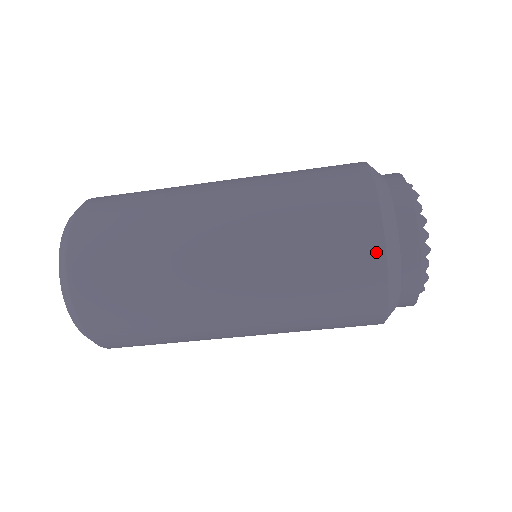
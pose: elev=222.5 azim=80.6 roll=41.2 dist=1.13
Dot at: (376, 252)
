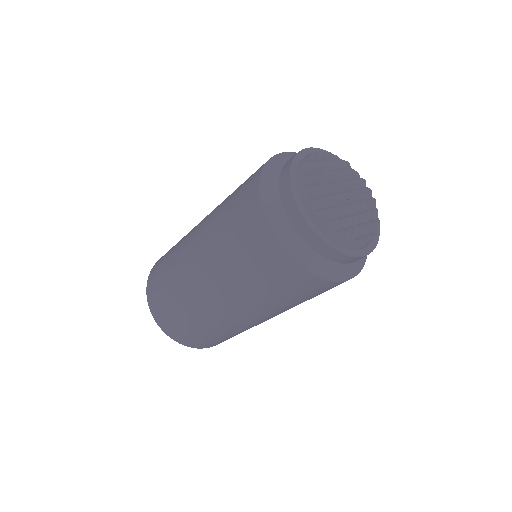
Dot at: (269, 238)
